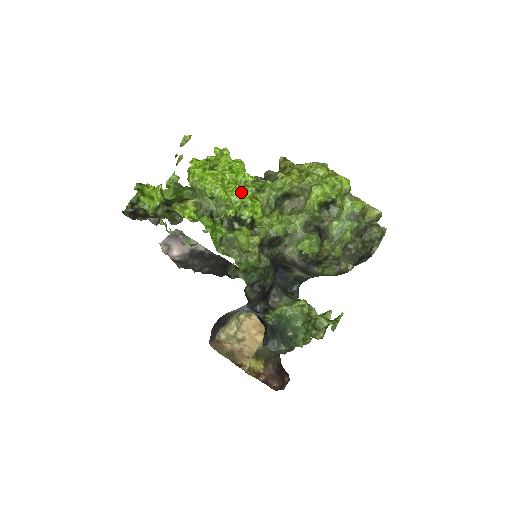
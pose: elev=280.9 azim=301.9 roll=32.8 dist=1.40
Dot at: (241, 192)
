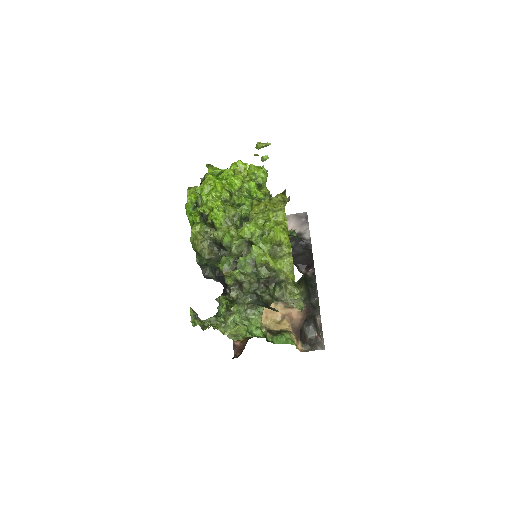
Dot at: (216, 199)
